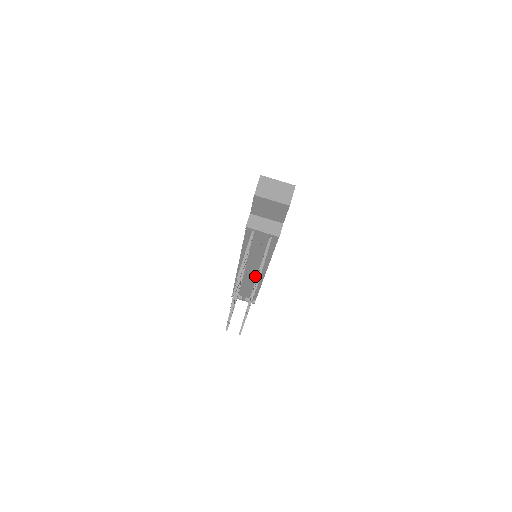
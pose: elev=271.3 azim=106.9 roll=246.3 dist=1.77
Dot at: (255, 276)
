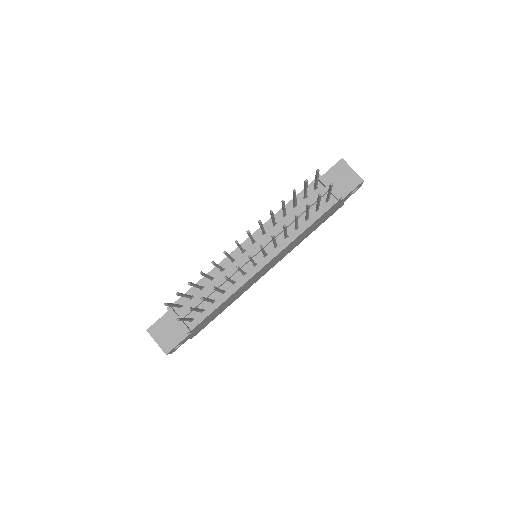
Dot at: (245, 269)
